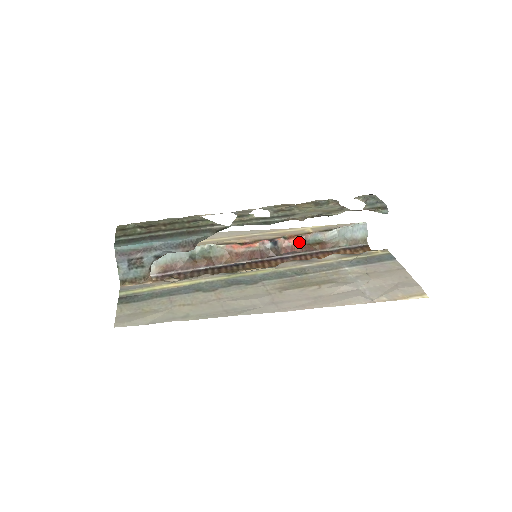
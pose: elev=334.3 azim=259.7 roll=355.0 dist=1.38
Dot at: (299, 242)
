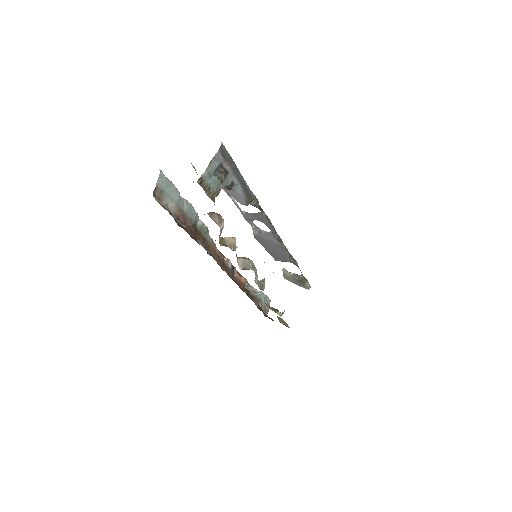
Dot at: (243, 281)
